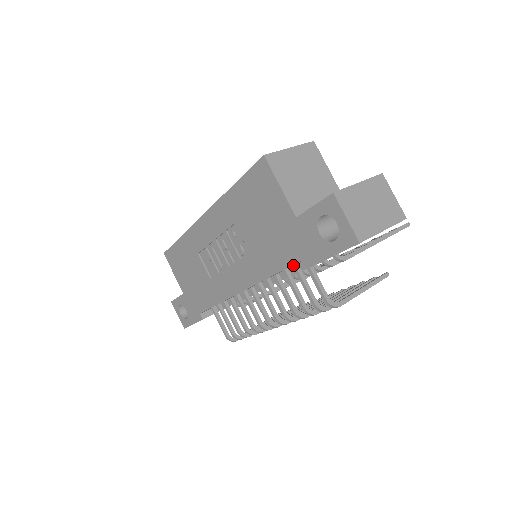
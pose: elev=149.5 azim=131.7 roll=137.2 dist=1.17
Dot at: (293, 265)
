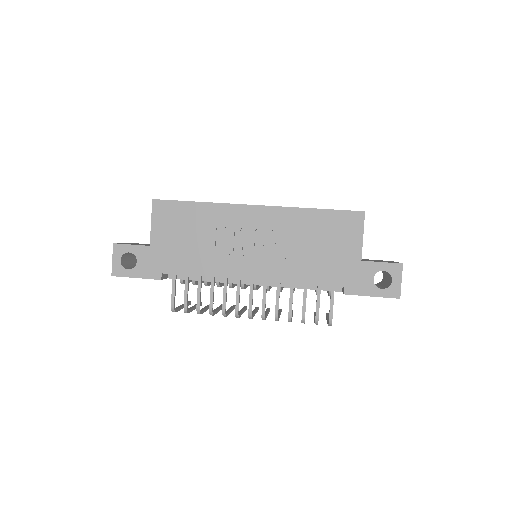
Dot at: occluded
